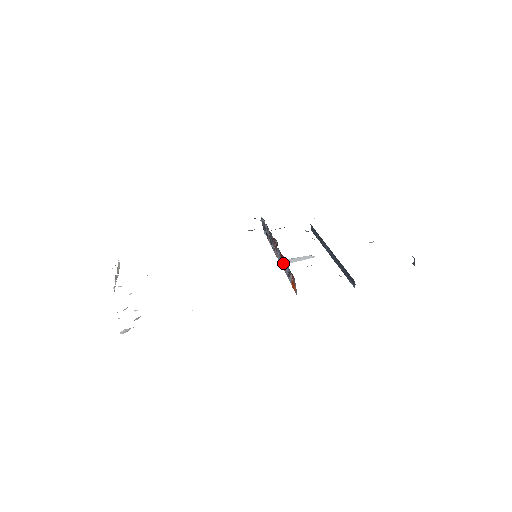
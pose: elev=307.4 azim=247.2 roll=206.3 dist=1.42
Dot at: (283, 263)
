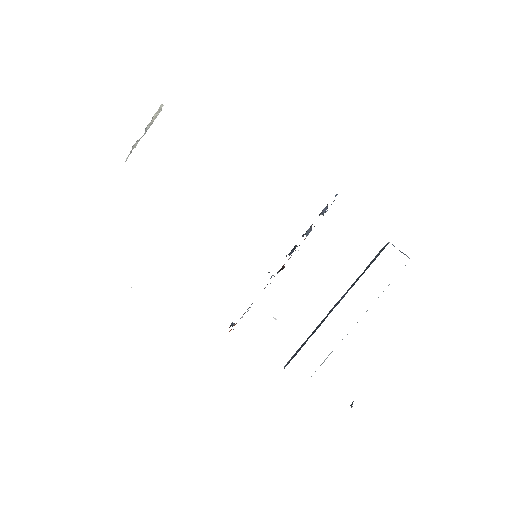
Dot at: occluded
